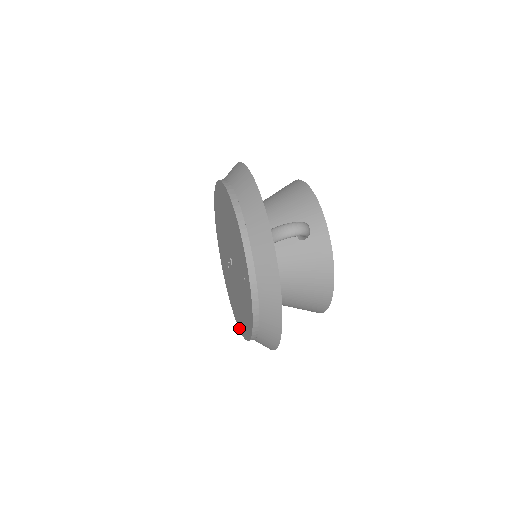
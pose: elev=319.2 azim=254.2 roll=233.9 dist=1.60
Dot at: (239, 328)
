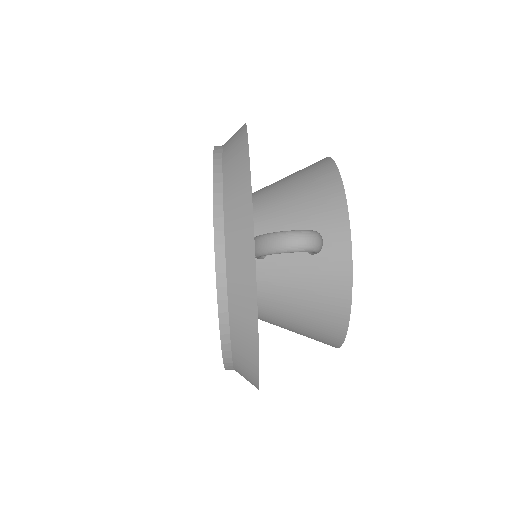
Dot at: occluded
